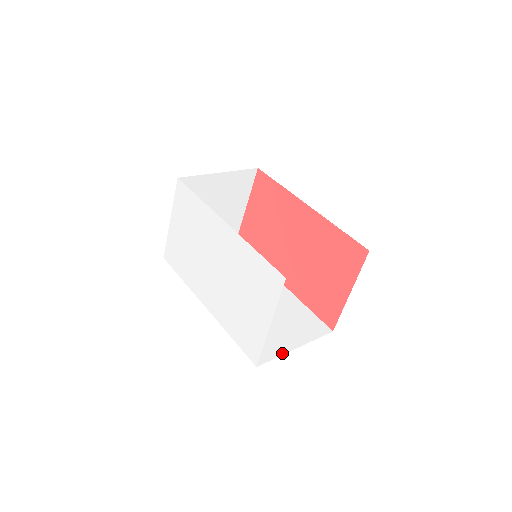
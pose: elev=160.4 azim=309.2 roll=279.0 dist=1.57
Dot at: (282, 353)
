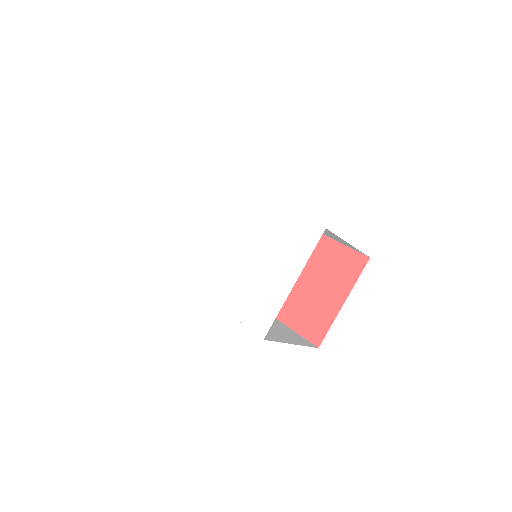
Dot at: (282, 341)
